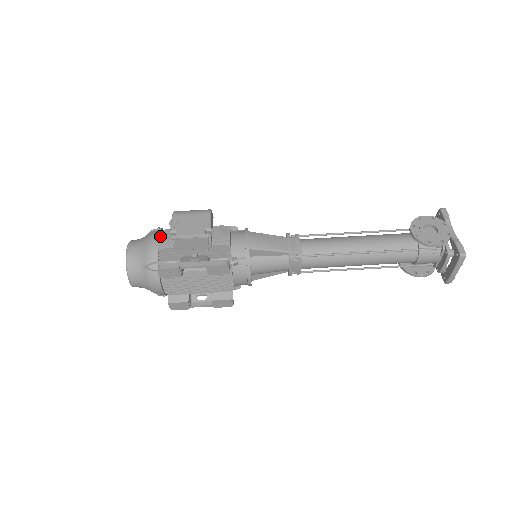
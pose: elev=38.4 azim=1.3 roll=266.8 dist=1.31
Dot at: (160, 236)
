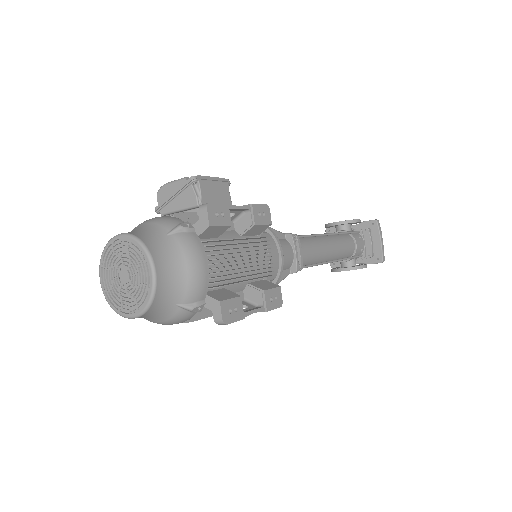
Dot at: occluded
